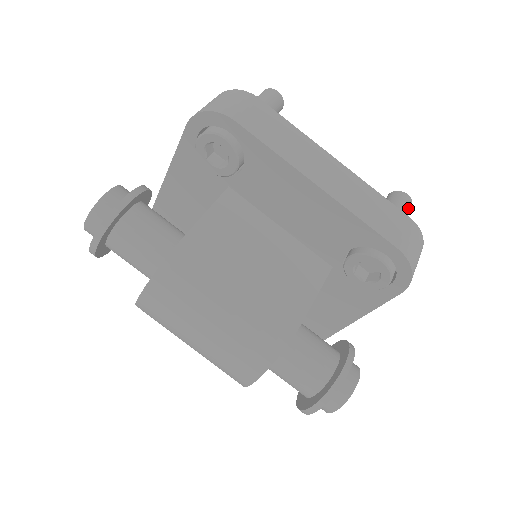
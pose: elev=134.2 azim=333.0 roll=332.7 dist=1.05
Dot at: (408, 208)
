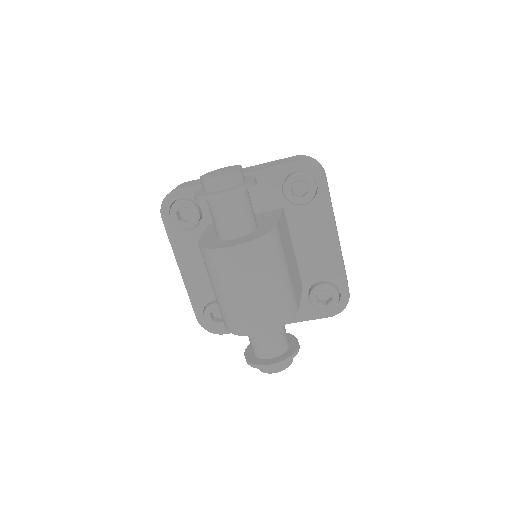
Dot at: occluded
